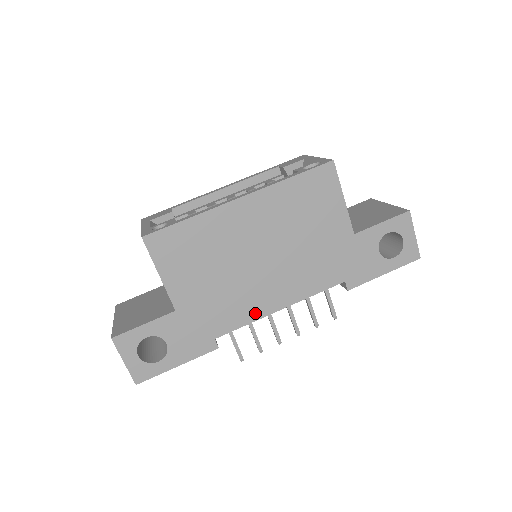
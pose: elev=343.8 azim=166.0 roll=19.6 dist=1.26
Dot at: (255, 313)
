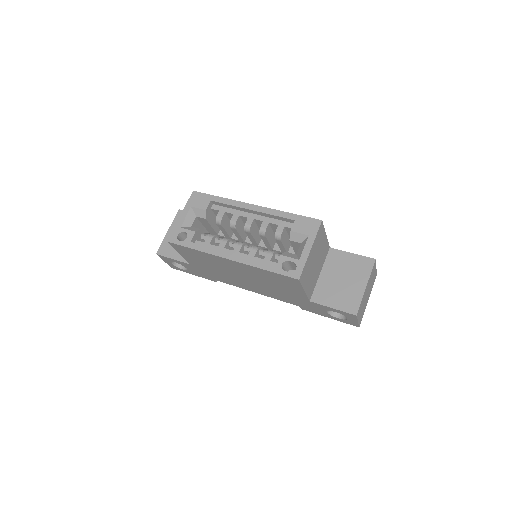
Dot at: (238, 286)
